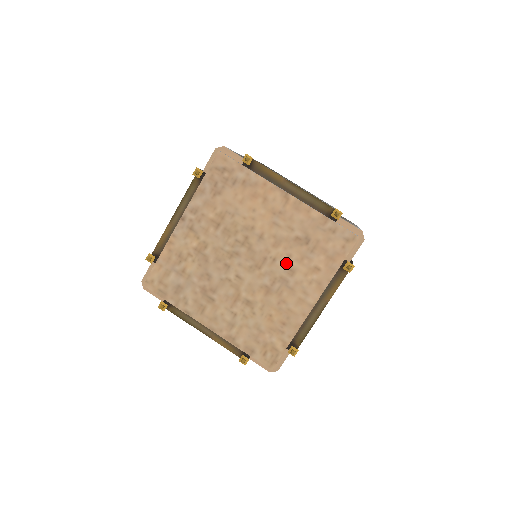
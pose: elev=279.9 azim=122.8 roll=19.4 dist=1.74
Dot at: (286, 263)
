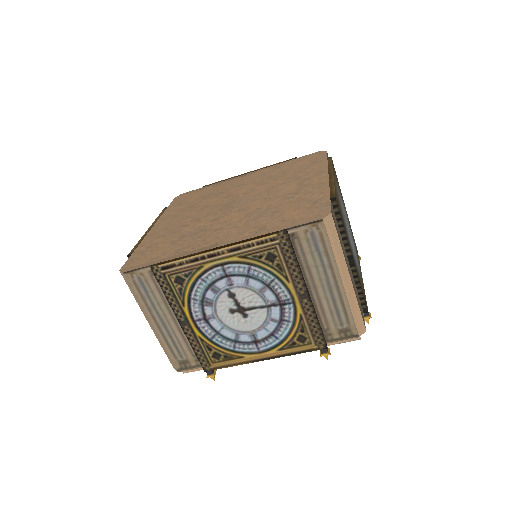
Dot at: occluded
